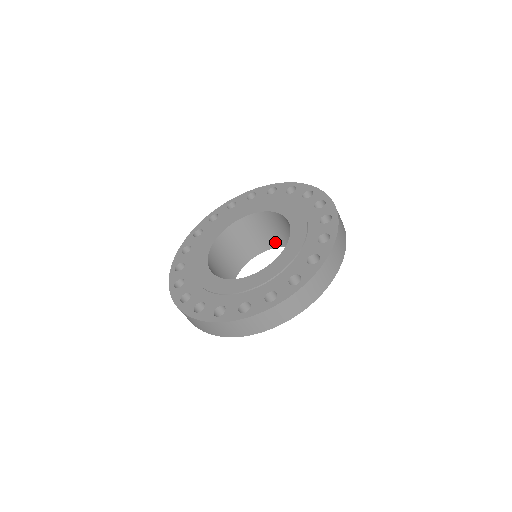
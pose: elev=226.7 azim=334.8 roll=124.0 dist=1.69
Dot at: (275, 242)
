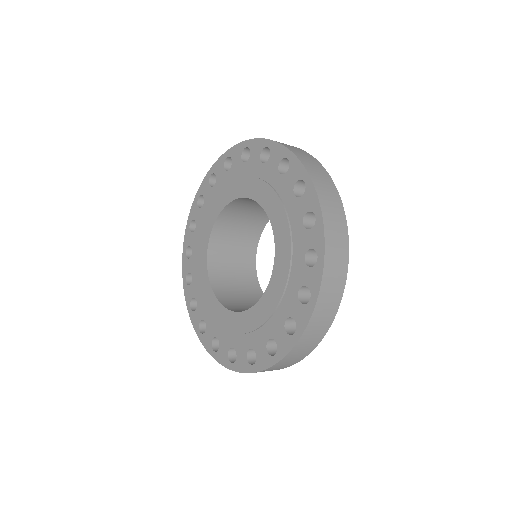
Dot at: occluded
